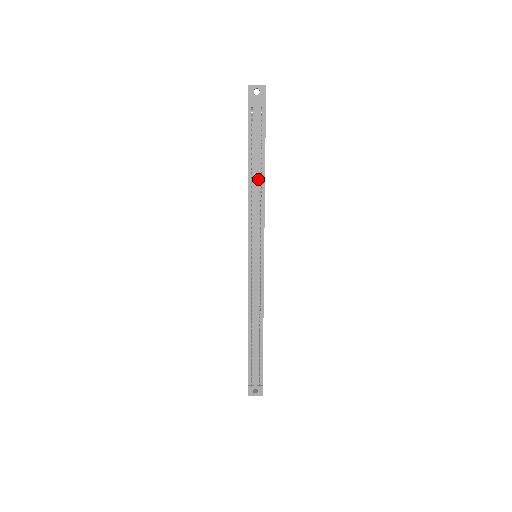
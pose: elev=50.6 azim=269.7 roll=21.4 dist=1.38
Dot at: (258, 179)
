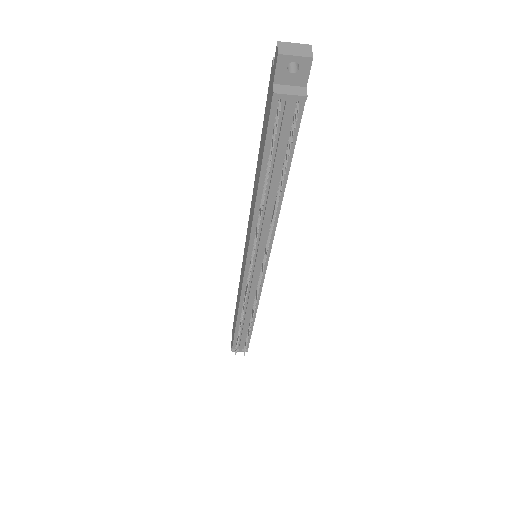
Dot at: (273, 193)
